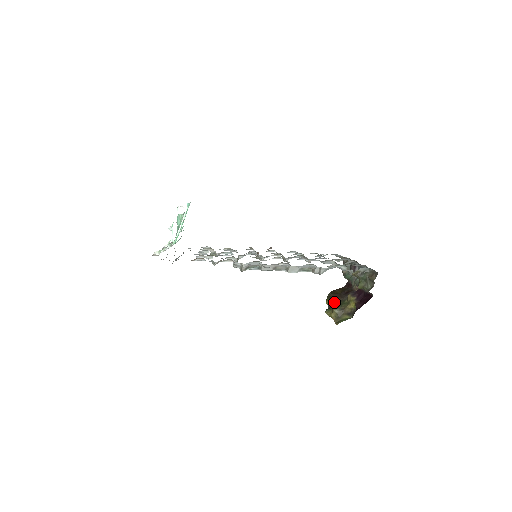
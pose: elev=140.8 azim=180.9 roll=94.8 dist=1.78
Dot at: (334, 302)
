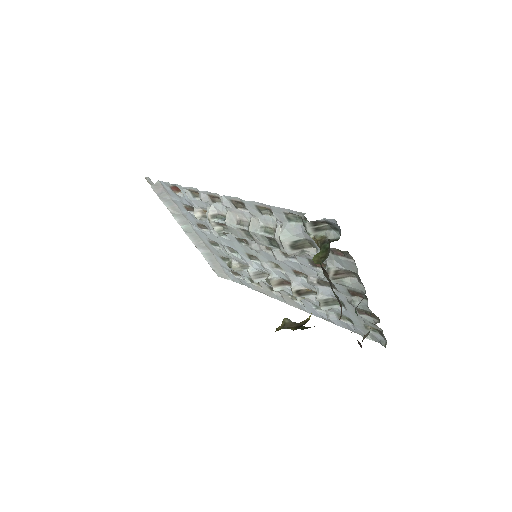
Dot at: (302, 328)
